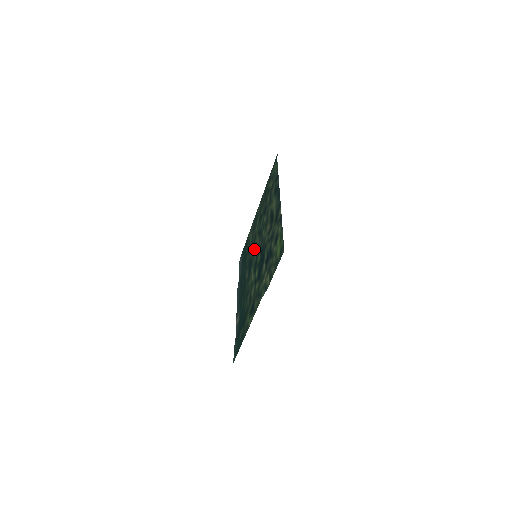
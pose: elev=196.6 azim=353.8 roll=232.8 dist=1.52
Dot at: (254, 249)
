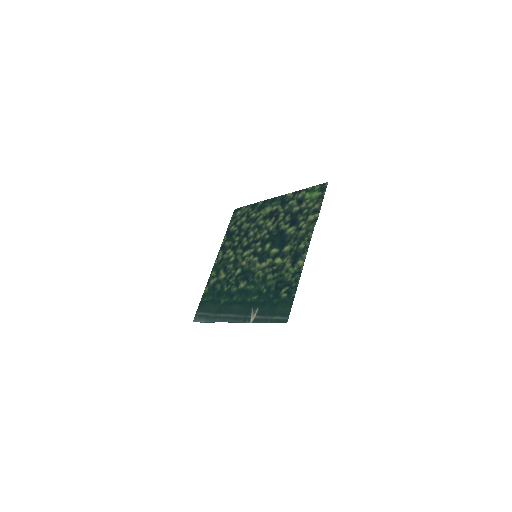
Dot at: (244, 261)
